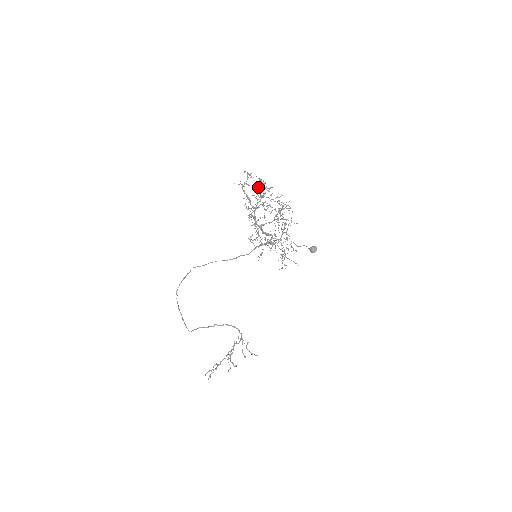
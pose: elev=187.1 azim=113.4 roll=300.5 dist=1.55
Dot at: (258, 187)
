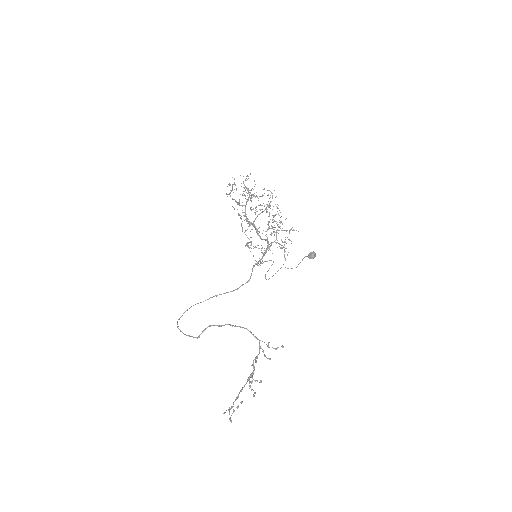
Dot at: occluded
